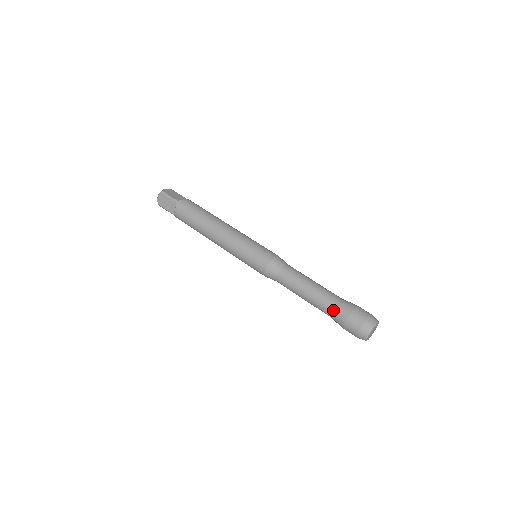
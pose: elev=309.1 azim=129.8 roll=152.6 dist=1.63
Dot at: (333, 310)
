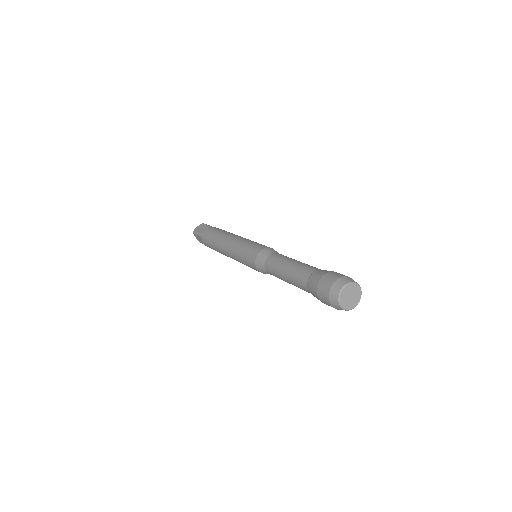
Dot at: (314, 271)
